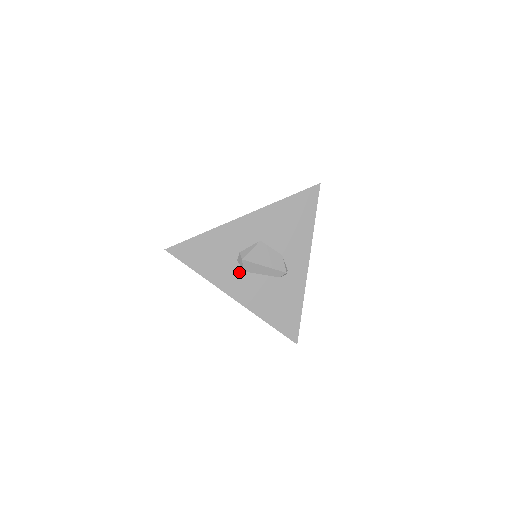
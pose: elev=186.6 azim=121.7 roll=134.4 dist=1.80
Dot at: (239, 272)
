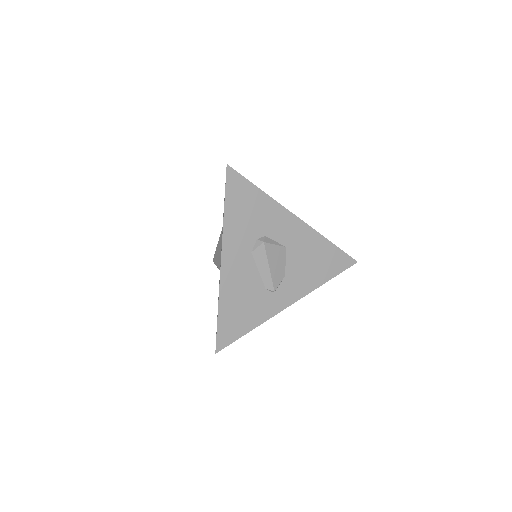
Dot at: (248, 248)
